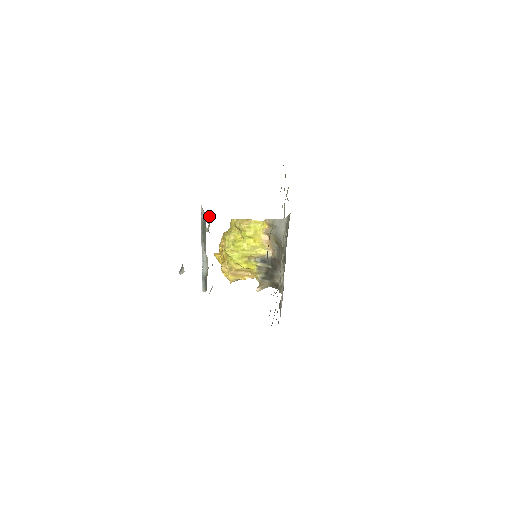
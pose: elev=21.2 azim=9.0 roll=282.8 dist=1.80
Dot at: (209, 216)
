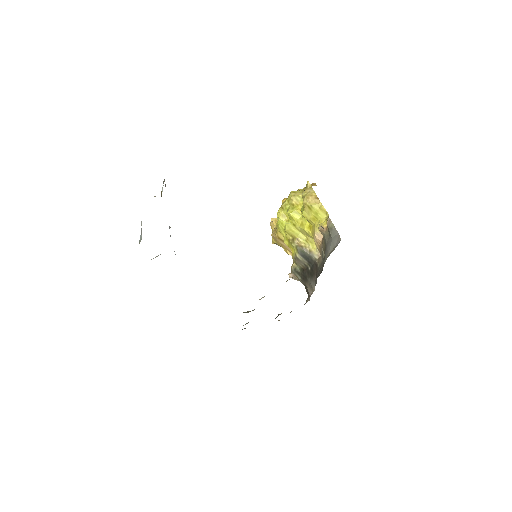
Dot at: occluded
